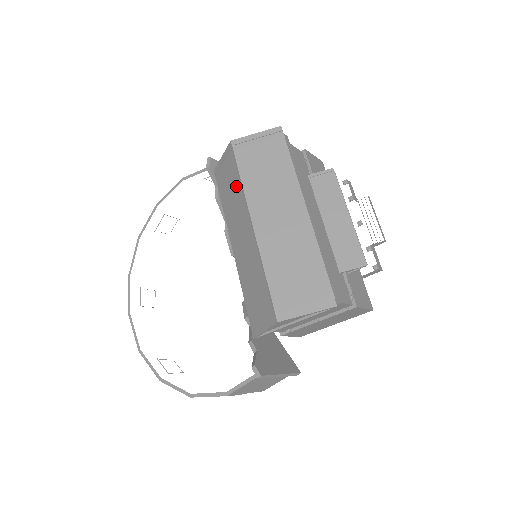
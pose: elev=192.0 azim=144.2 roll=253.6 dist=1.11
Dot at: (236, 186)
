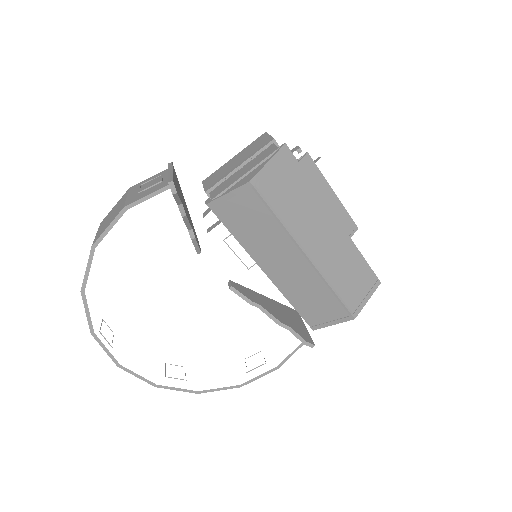
Dot at: (268, 224)
